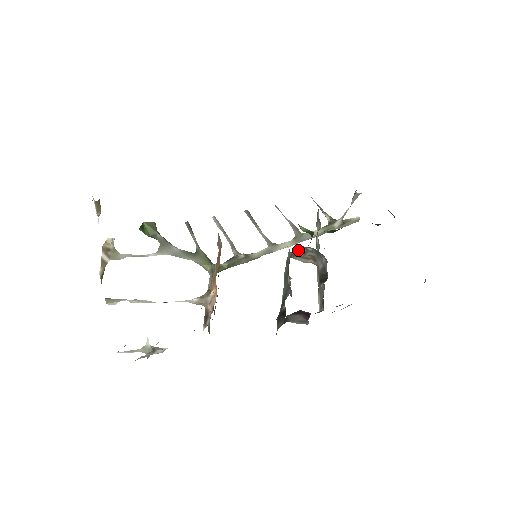
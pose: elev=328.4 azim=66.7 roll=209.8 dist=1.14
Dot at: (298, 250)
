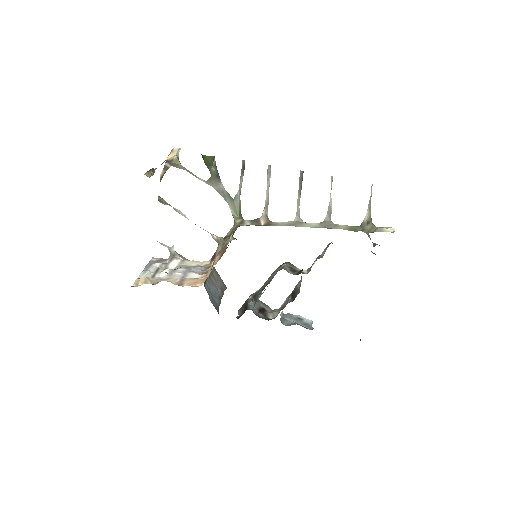
Dot at: occluded
